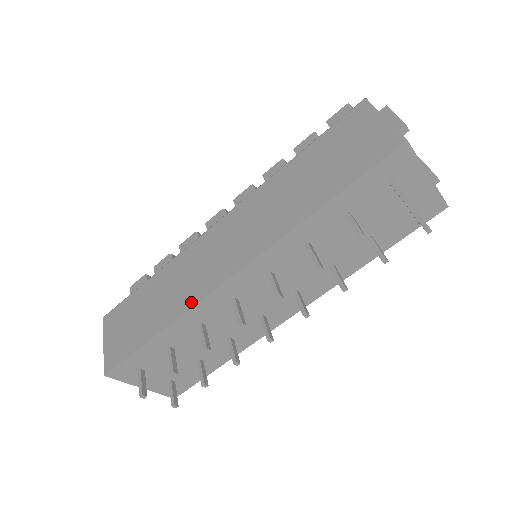
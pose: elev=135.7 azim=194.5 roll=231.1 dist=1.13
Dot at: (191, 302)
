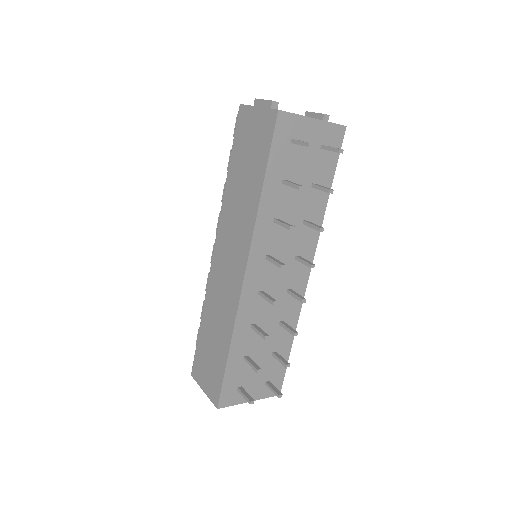
Dot at: (233, 315)
